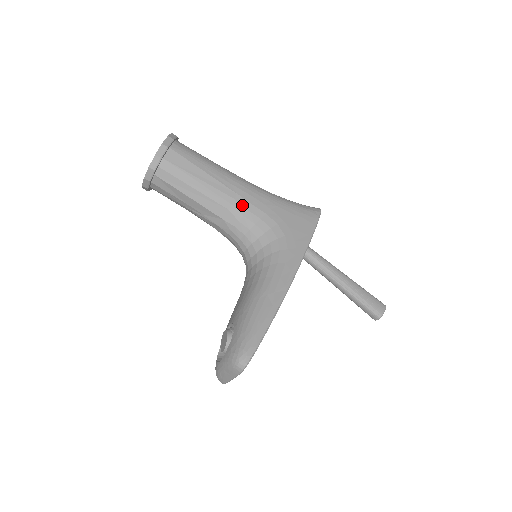
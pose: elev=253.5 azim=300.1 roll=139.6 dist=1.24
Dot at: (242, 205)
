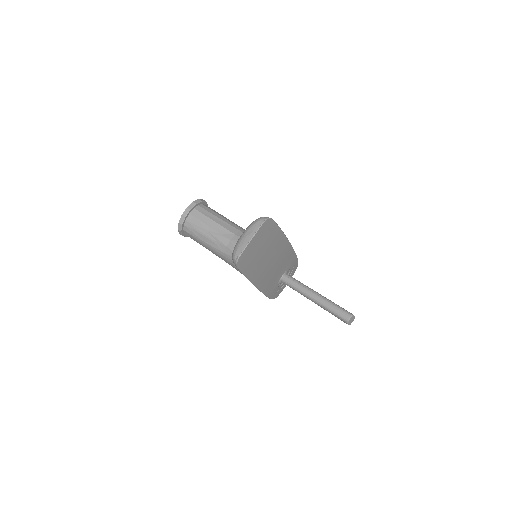
Dot at: occluded
